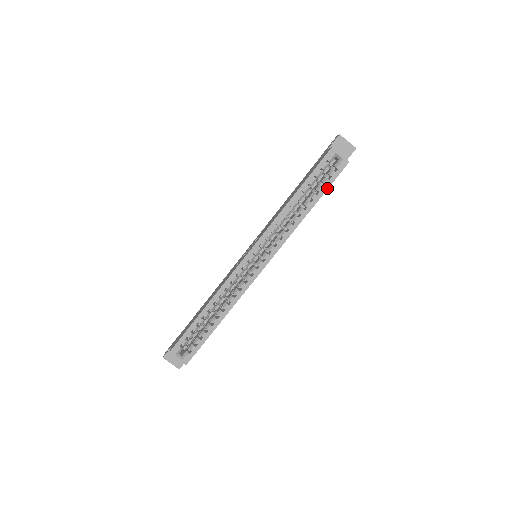
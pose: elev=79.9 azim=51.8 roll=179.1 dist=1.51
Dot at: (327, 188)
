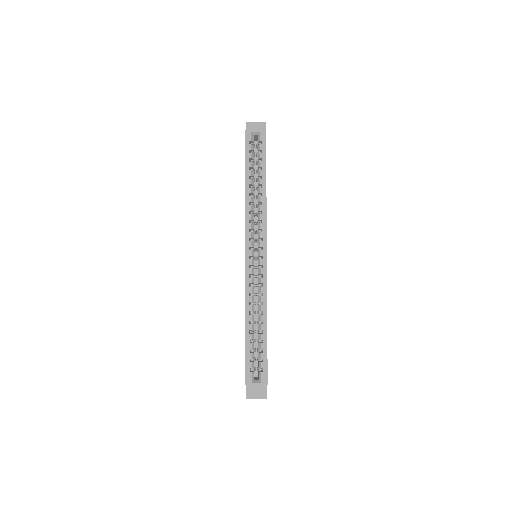
Dot at: (265, 160)
